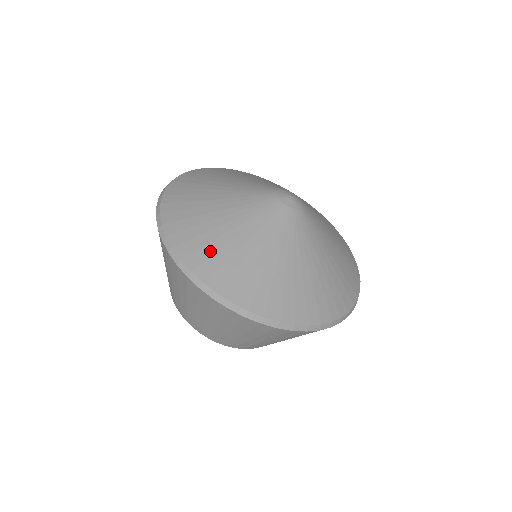
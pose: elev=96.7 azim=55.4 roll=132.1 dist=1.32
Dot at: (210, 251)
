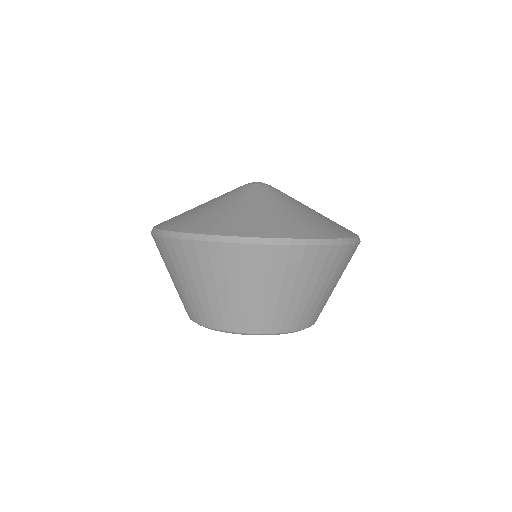
Dot at: (215, 221)
